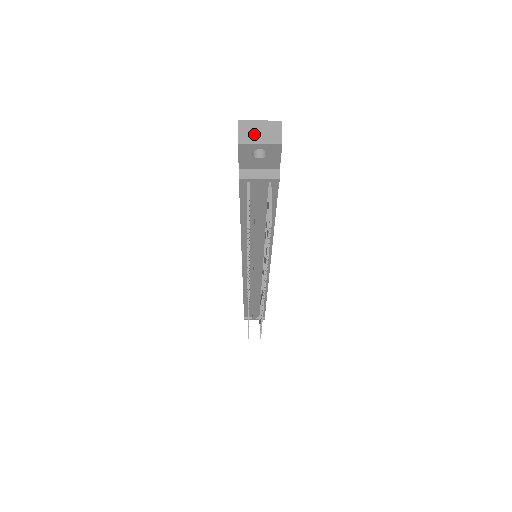
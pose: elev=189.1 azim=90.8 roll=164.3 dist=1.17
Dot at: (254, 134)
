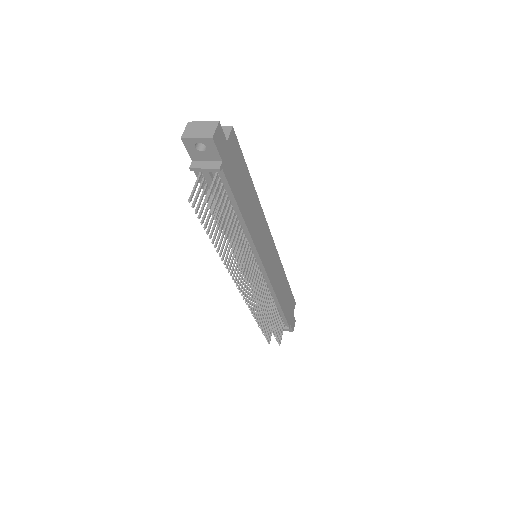
Dot at: (195, 131)
